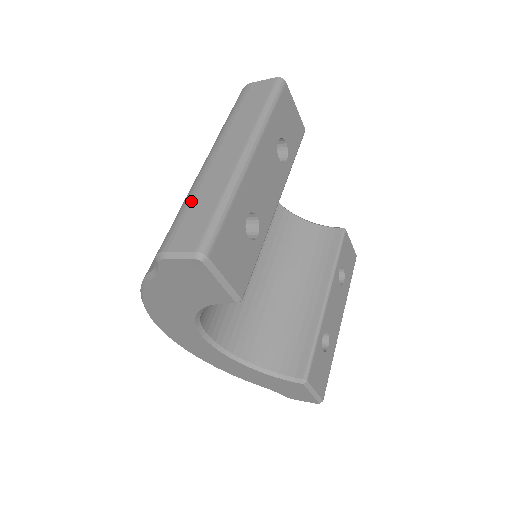
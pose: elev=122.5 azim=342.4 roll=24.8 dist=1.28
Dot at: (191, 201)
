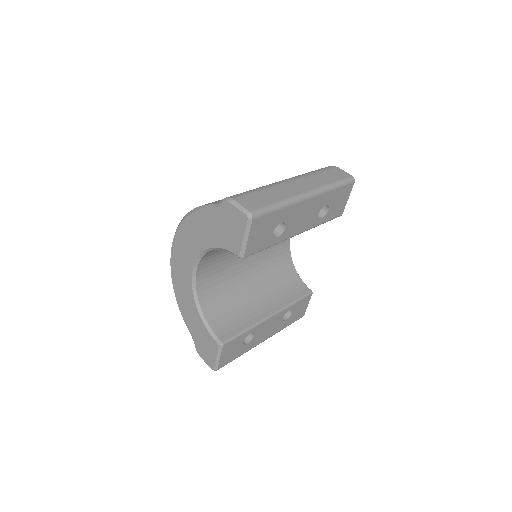
Dot at: (263, 190)
